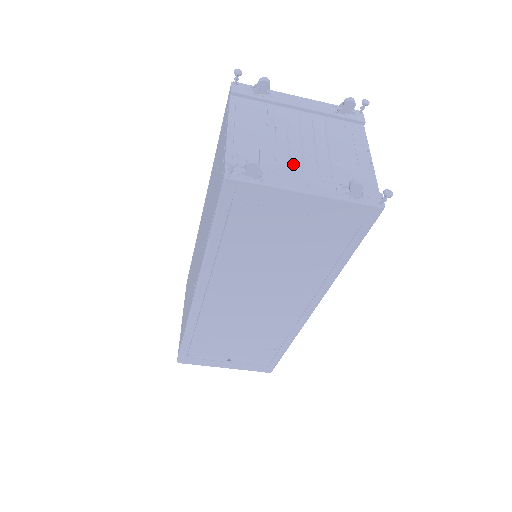
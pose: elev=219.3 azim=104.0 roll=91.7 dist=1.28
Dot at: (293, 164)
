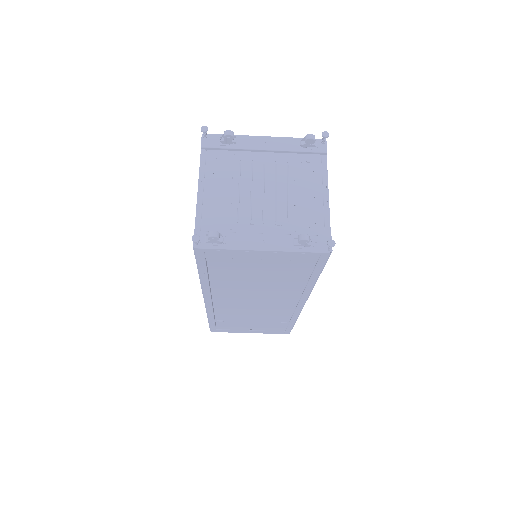
Dot at: (253, 218)
